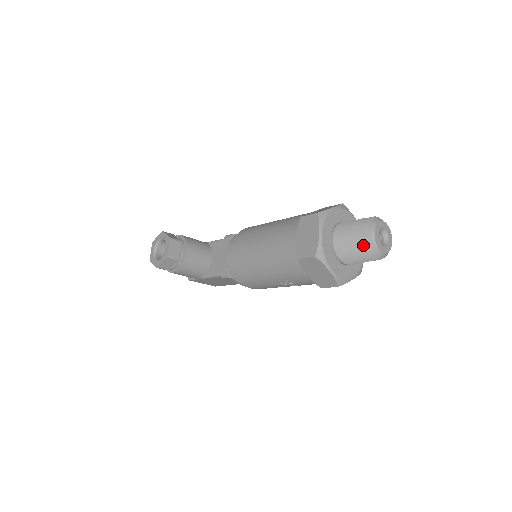
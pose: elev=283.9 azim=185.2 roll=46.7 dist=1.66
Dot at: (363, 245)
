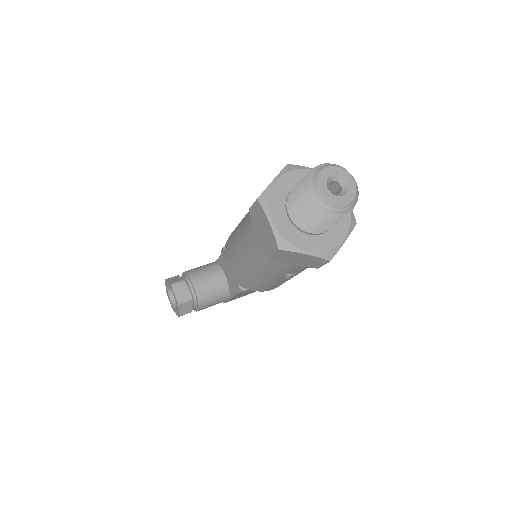
Dot at: (318, 210)
